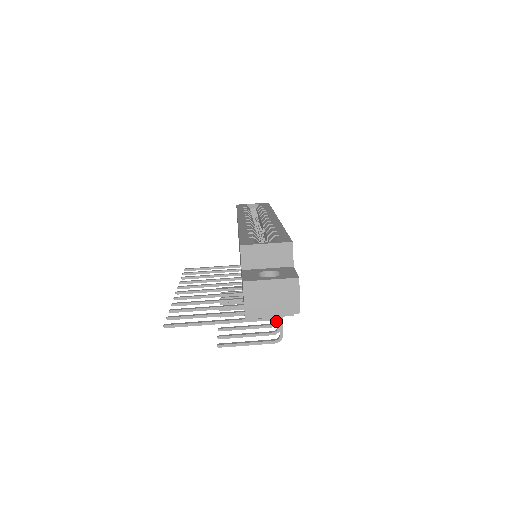
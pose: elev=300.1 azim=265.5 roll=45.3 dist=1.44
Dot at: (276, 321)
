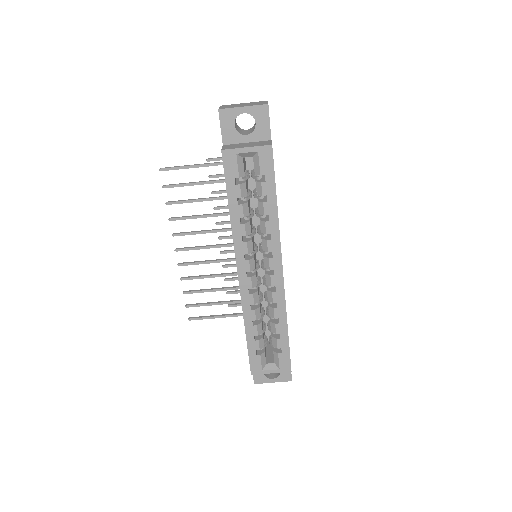
Dot at: occluded
